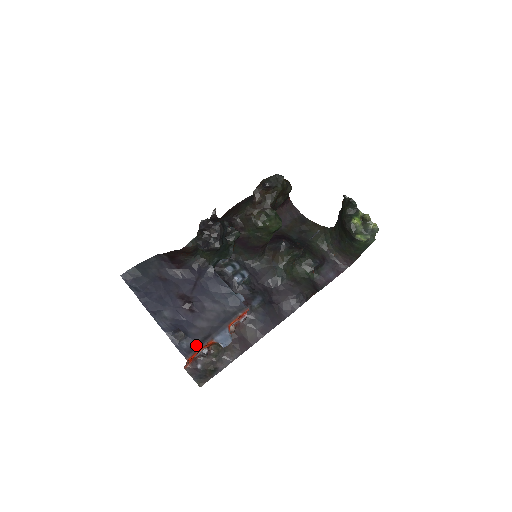
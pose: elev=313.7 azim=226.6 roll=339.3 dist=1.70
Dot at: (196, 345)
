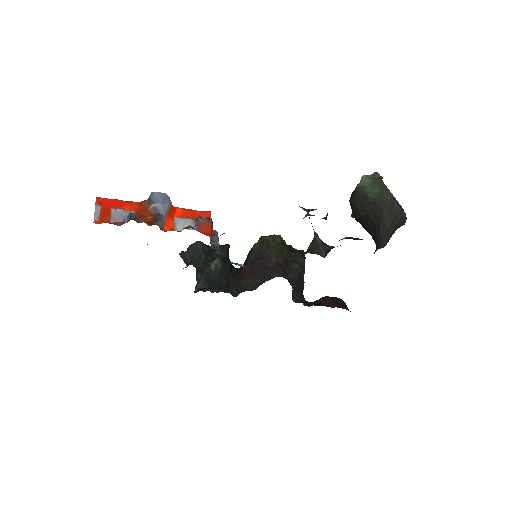
Dot at: occluded
